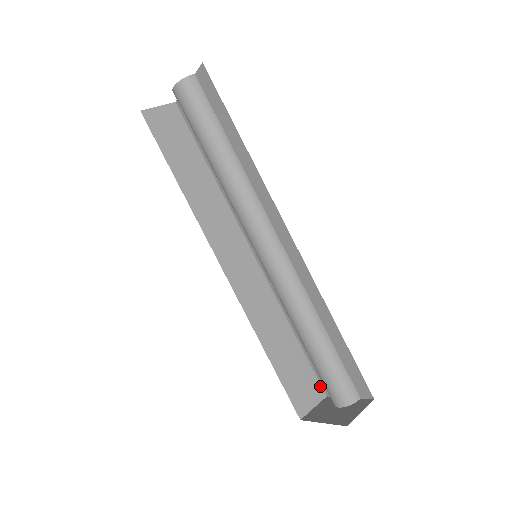
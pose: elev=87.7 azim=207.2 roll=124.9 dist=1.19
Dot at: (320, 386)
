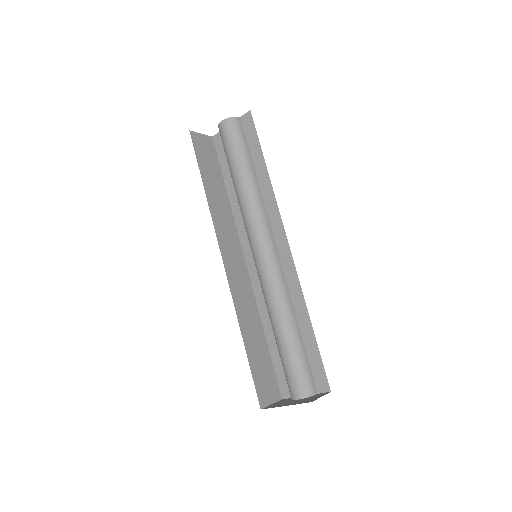
Dot at: (278, 388)
